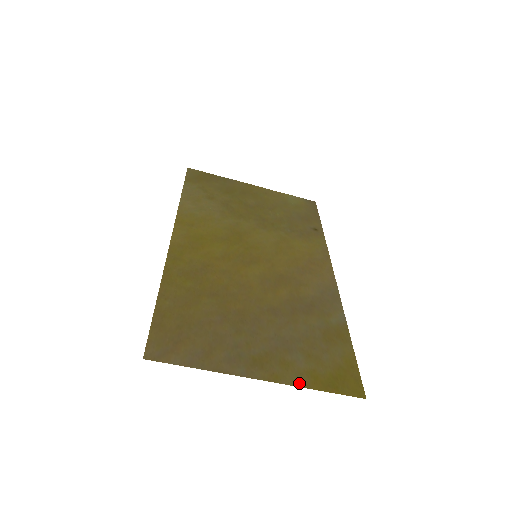
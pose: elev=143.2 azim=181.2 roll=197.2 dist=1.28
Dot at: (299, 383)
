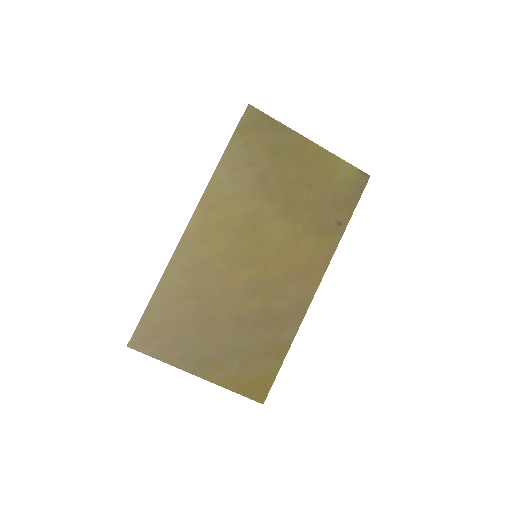
Dot at: (223, 384)
